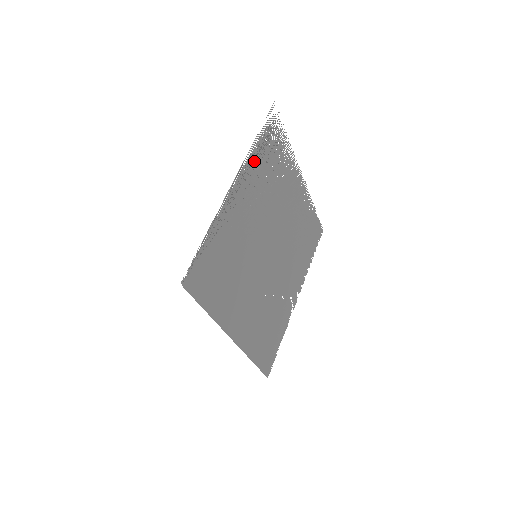
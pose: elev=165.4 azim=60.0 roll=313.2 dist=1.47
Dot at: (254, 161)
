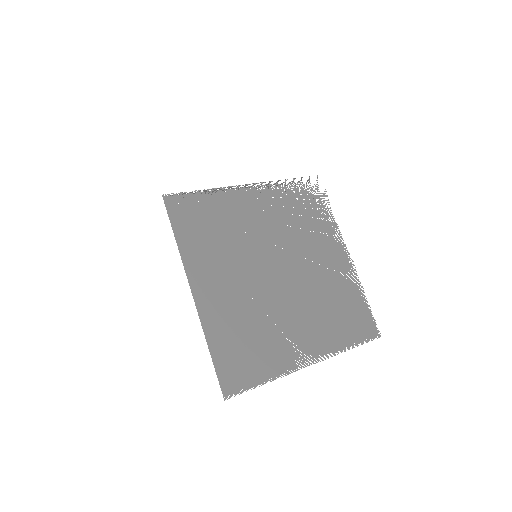
Dot at: (281, 191)
